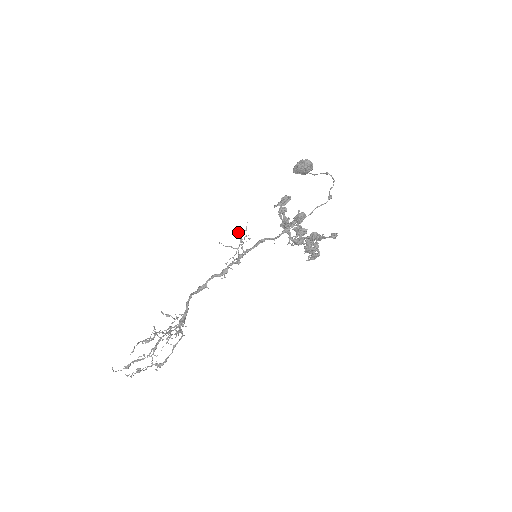
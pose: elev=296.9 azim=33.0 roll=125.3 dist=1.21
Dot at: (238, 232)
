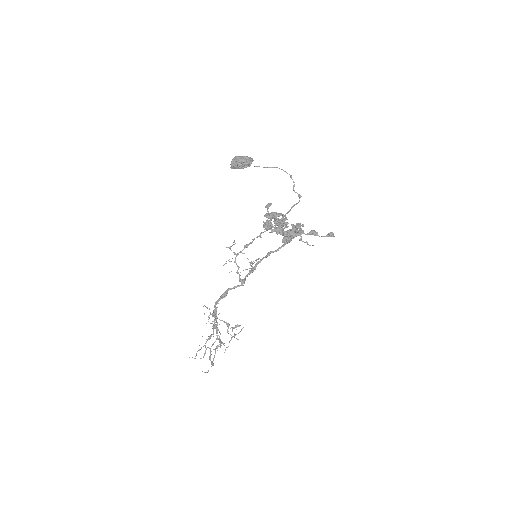
Dot at: (250, 262)
